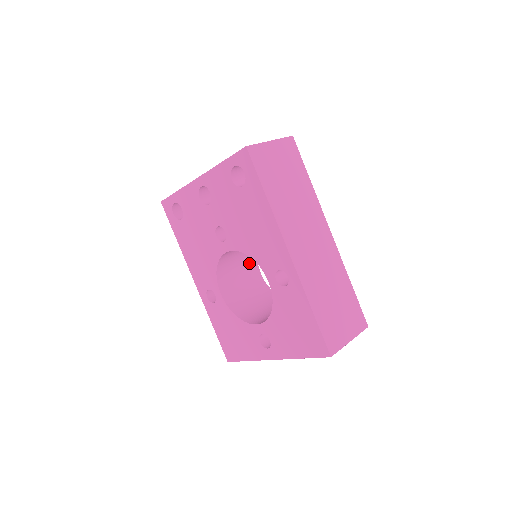
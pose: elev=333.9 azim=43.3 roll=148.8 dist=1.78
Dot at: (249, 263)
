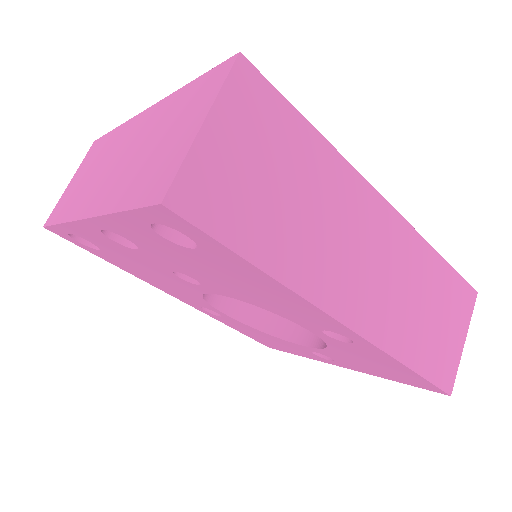
Dot at: occluded
